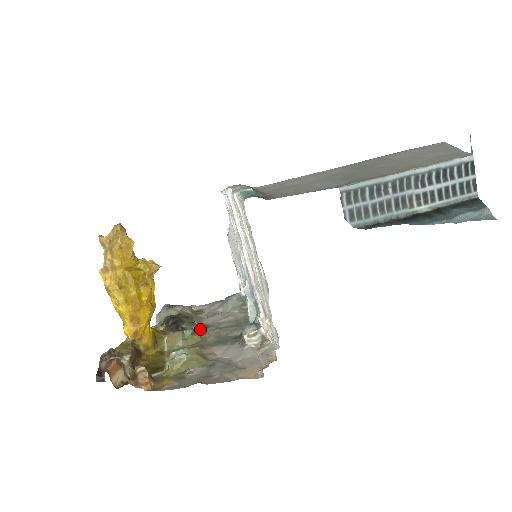
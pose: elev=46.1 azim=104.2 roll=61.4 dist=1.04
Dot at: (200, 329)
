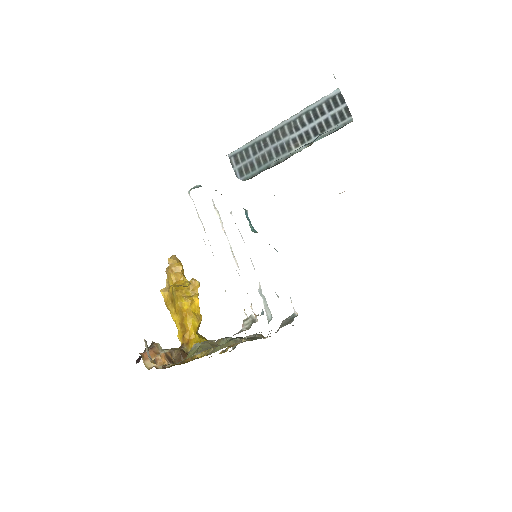
Dot at: occluded
